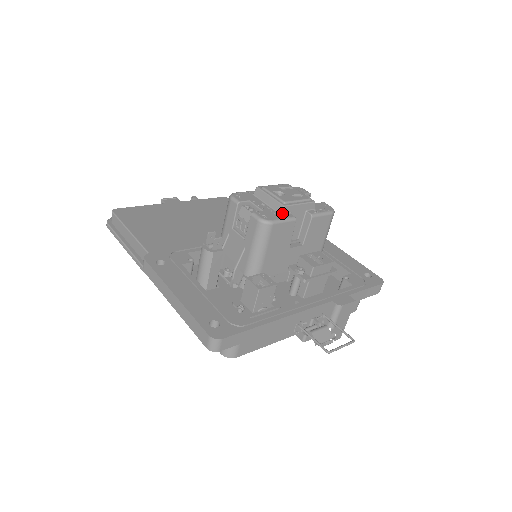
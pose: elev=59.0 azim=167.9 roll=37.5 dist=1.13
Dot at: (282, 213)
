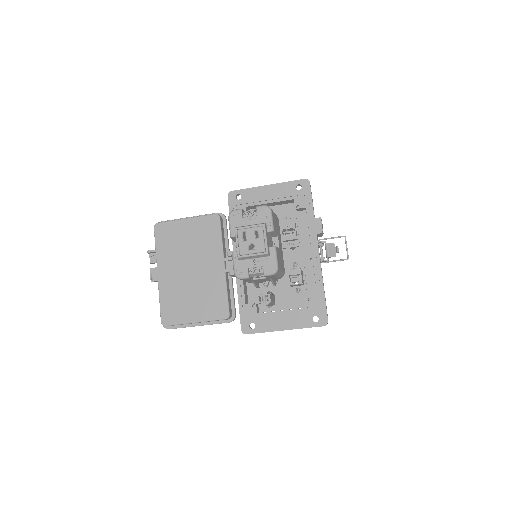
Dot at: (269, 255)
